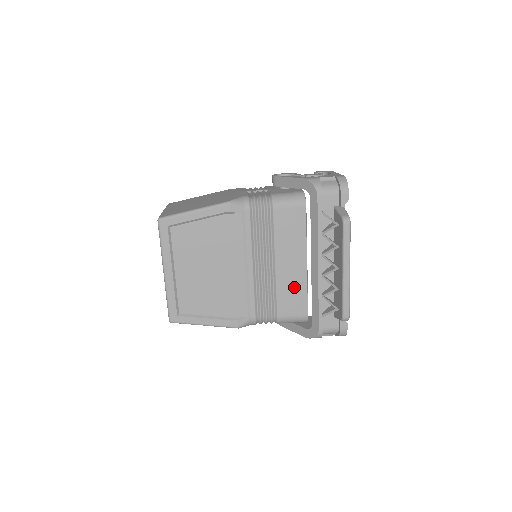
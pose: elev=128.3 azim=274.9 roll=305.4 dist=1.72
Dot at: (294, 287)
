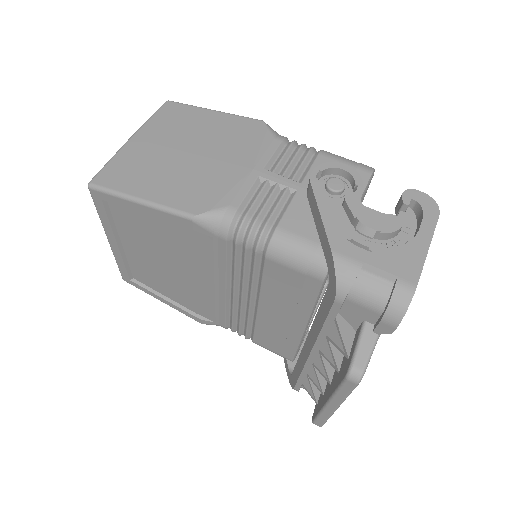
Dot at: (280, 335)
